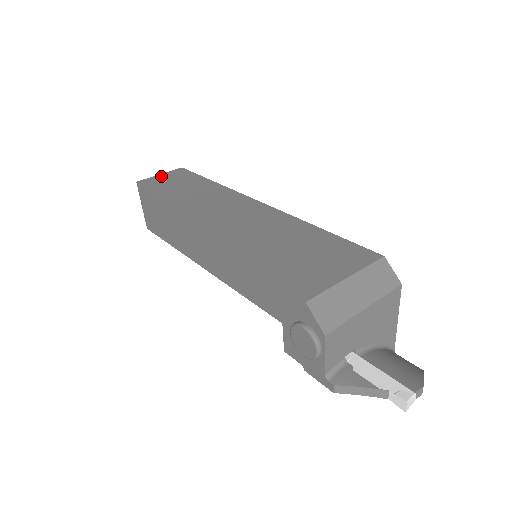
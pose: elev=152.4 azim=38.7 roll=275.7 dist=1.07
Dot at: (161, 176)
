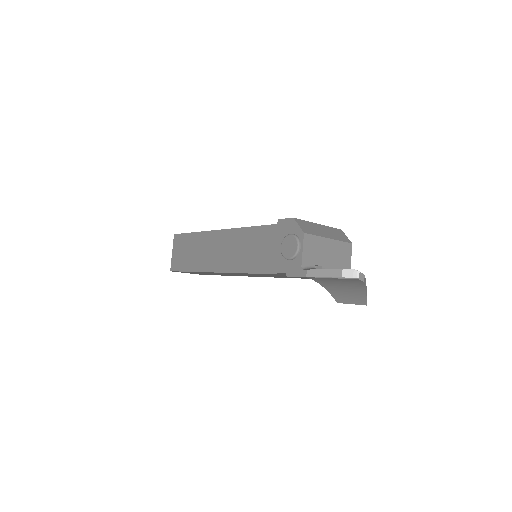
Dot at: occluded
